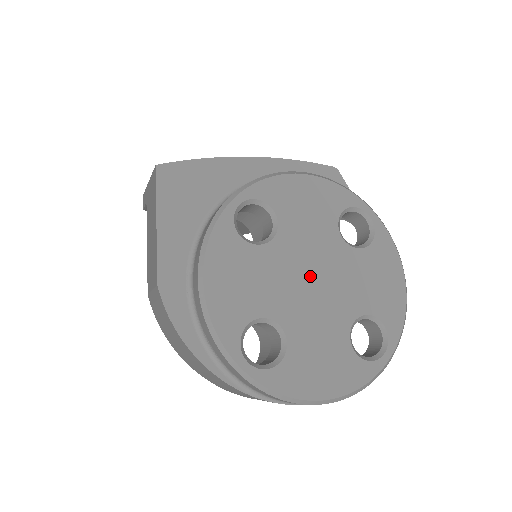
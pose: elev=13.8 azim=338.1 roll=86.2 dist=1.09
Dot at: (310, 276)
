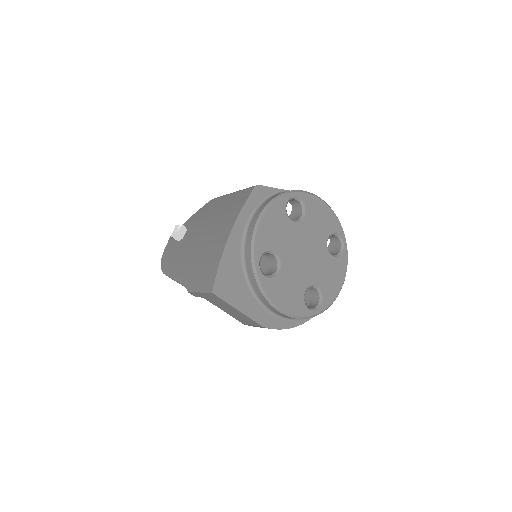
Dot at: (302, 255)
